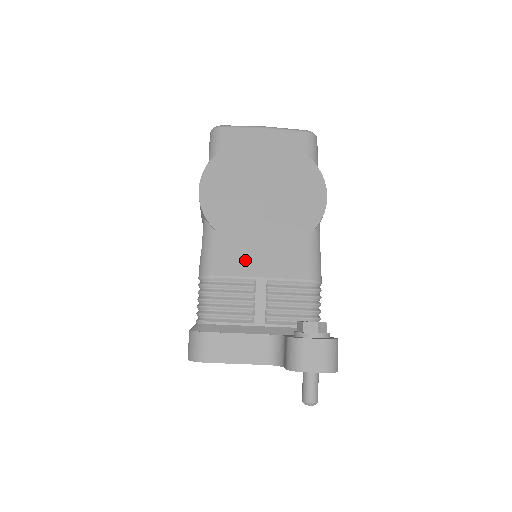
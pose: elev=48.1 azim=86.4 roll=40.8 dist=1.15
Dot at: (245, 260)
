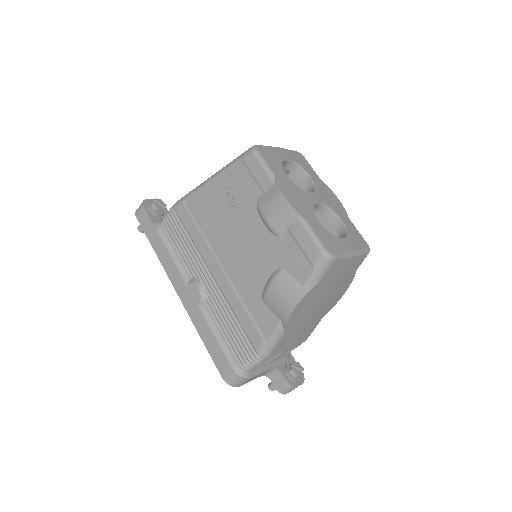
Dot at: (288, 344)
